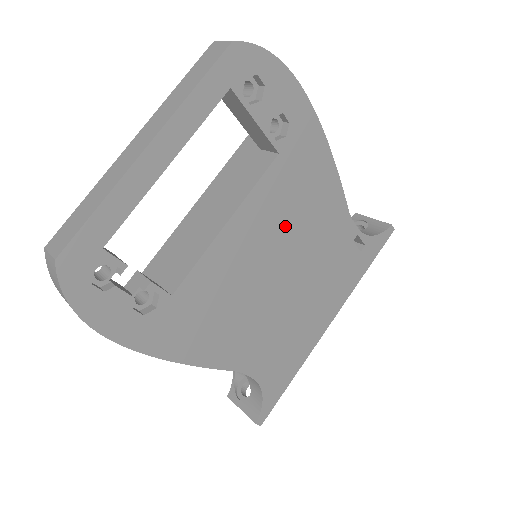
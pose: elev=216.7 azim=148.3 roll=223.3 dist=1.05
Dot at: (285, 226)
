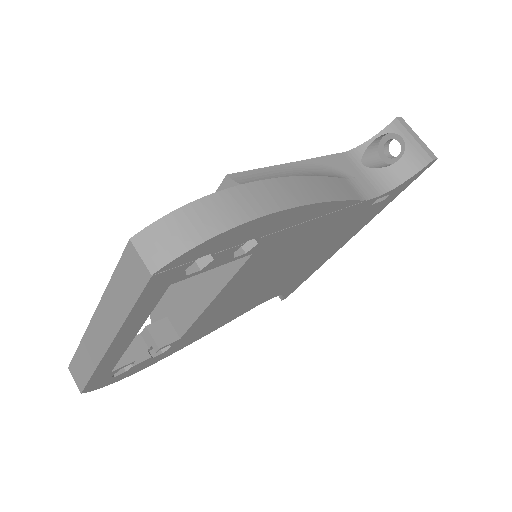
Dot at: (278, 260)
